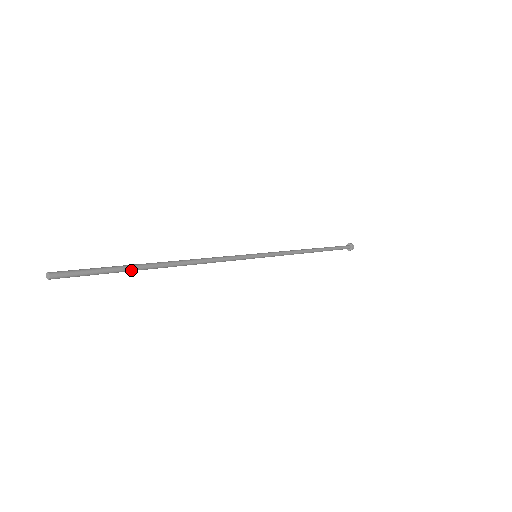
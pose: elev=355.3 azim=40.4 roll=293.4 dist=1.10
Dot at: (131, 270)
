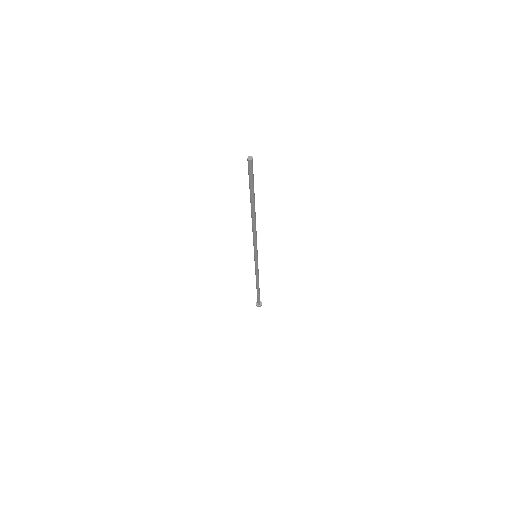
Dot at: (253, 197)
